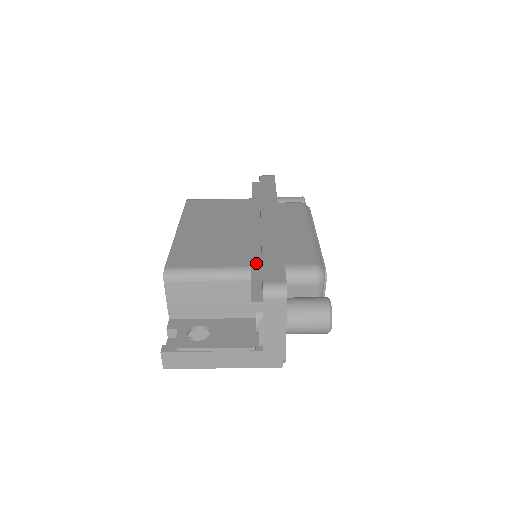
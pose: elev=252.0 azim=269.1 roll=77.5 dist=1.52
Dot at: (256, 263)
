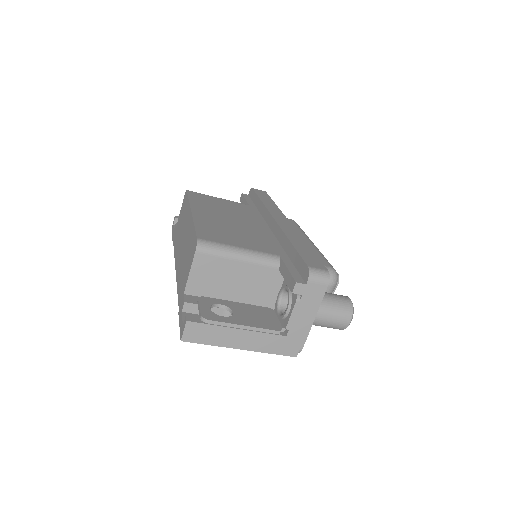
Dot at: (282, 254)
